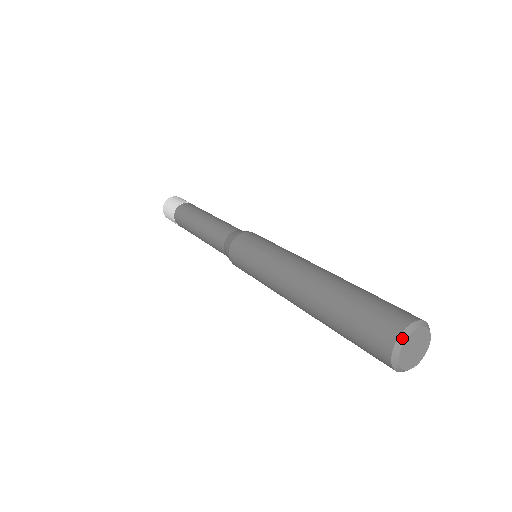
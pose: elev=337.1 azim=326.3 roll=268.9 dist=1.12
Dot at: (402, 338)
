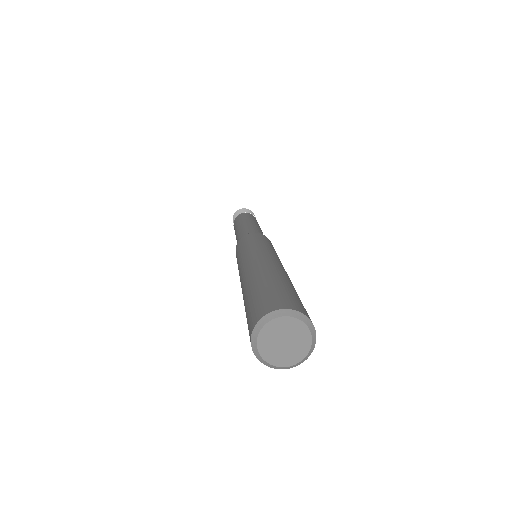
Dot at: (290, 312)
